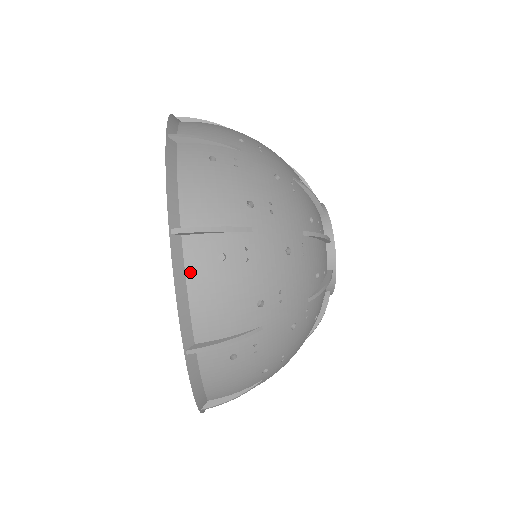
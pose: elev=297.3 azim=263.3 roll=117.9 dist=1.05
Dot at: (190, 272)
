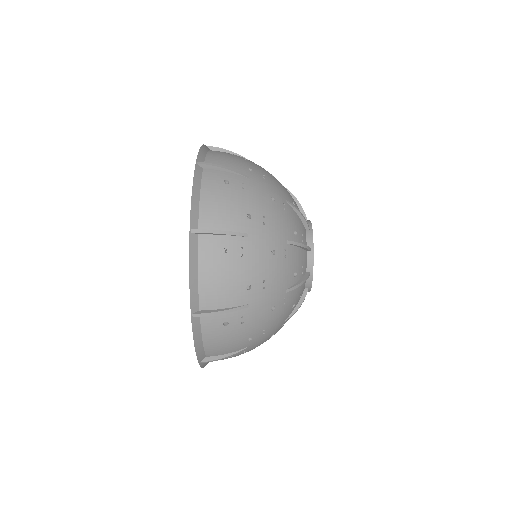
Dot at: (204, 185)
